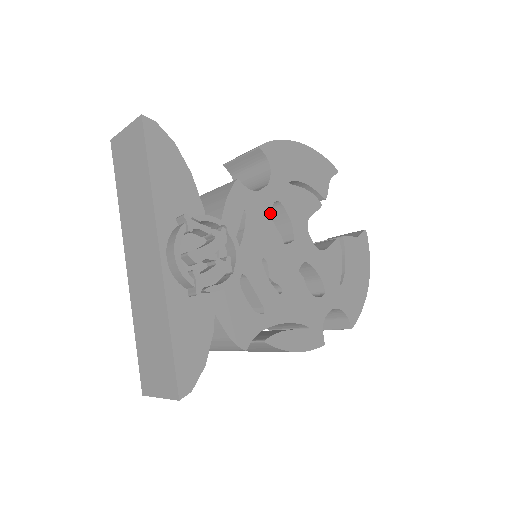
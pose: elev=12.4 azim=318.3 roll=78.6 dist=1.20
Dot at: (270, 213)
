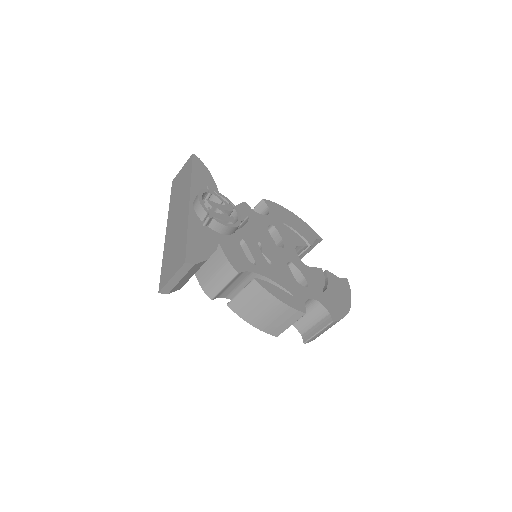
Dot at: (267, 227)
